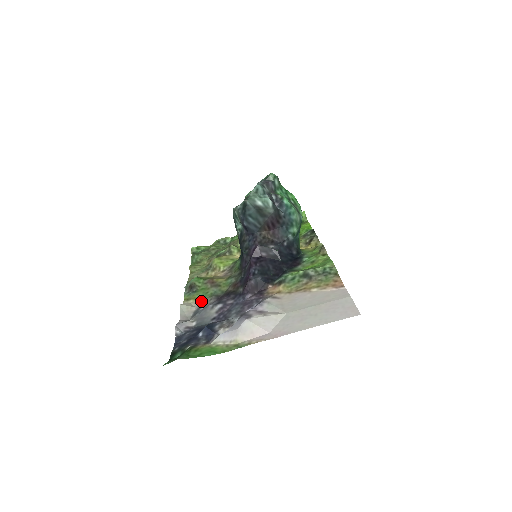
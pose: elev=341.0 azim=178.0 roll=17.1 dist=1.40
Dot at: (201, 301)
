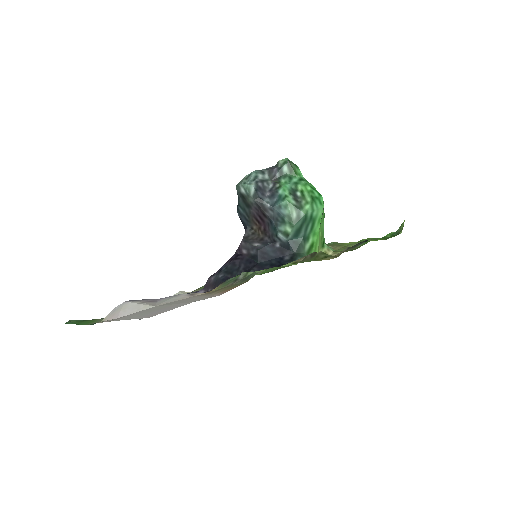
Dot at: occluded
